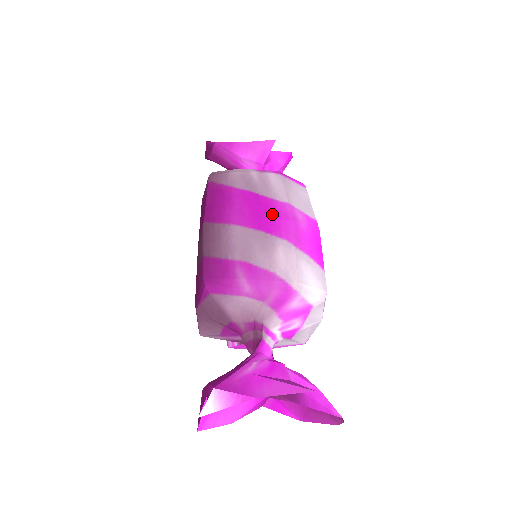
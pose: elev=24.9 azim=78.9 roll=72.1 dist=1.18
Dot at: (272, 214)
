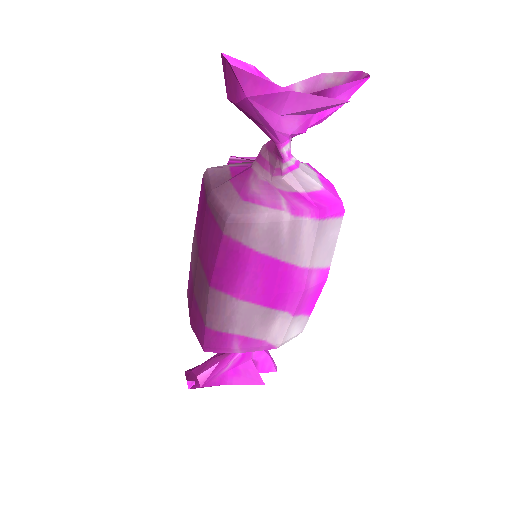
Dot at: (285, 288)
